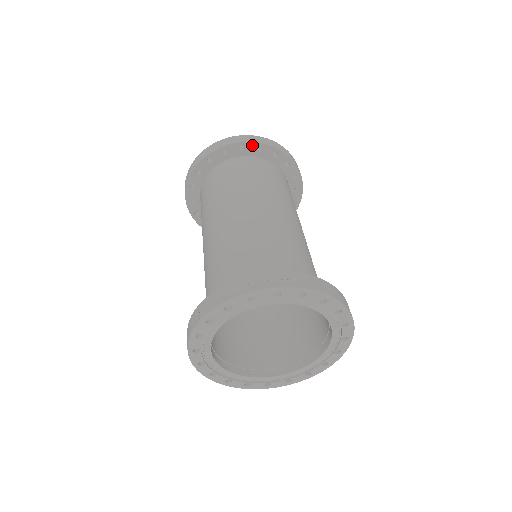
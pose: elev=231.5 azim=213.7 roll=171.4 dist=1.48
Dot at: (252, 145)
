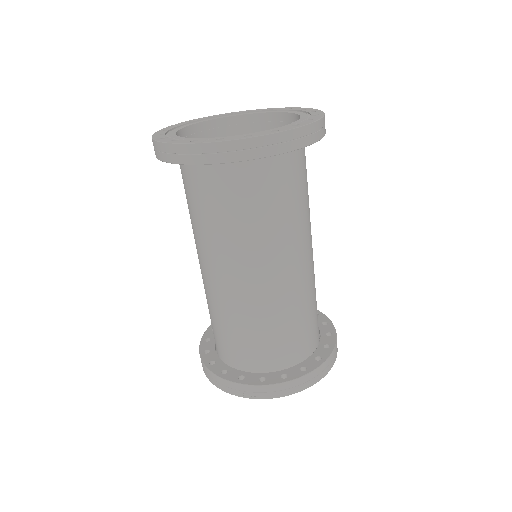
Dot at: occluded
